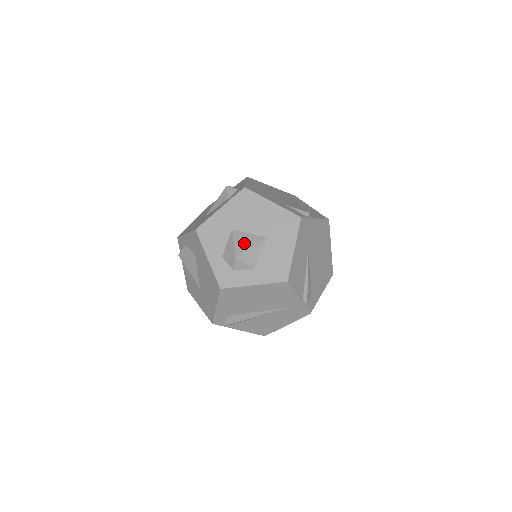
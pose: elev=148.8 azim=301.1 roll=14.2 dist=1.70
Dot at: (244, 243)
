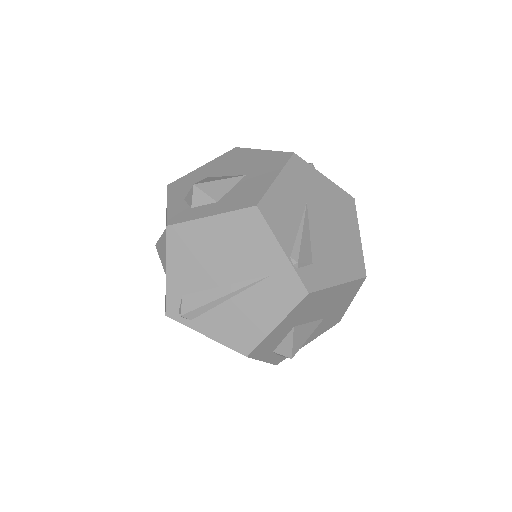
Dot at: (213, 179)
